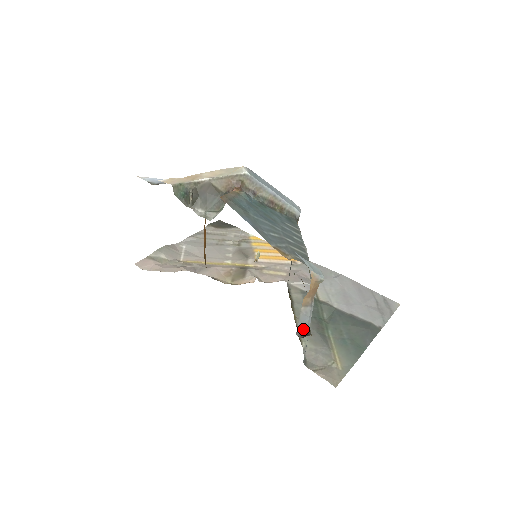
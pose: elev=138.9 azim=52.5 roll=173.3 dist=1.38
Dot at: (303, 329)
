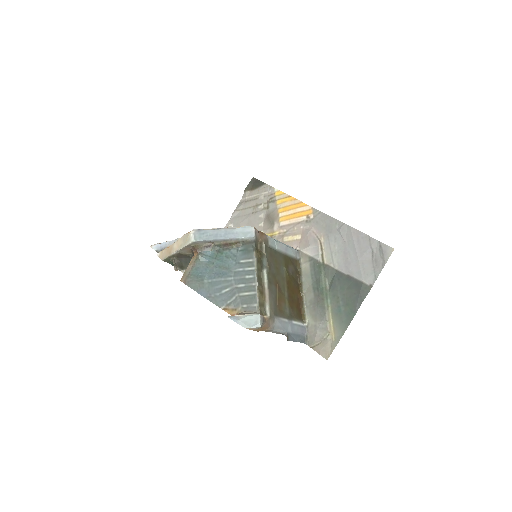
Dot at: (284, 334)
